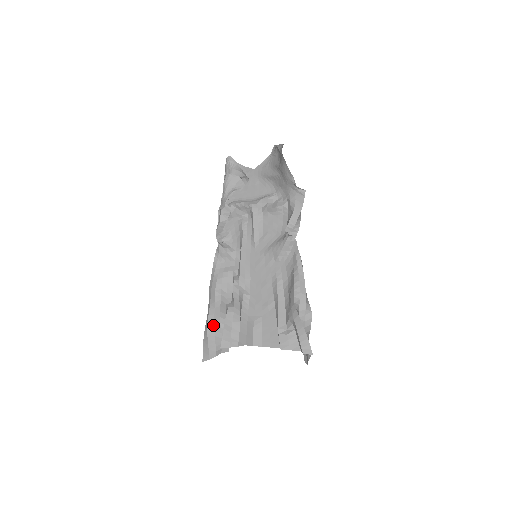
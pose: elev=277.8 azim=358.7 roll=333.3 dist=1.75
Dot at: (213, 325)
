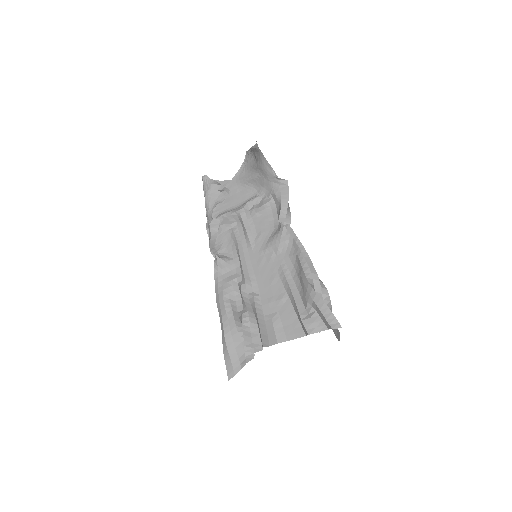
Dot at: (231, 337)
